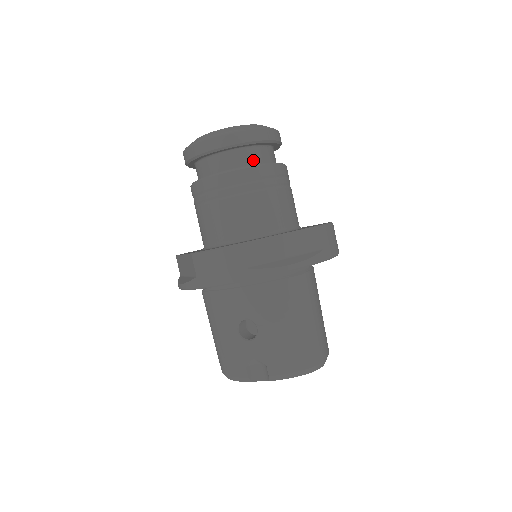
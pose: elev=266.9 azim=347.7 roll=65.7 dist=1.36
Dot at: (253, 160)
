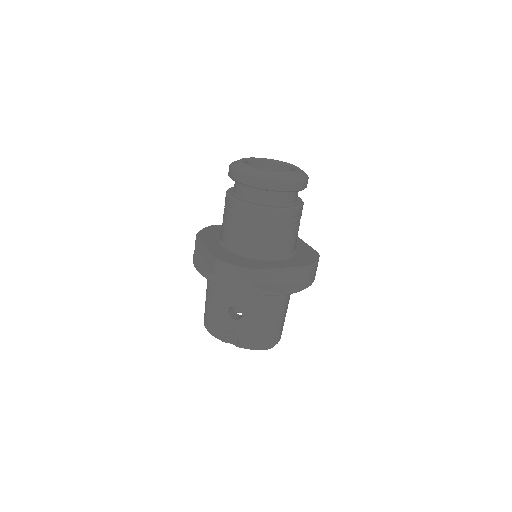
Dot at: (283, 201)
